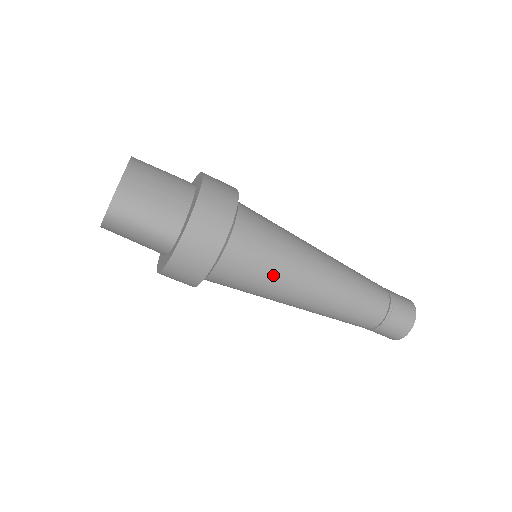
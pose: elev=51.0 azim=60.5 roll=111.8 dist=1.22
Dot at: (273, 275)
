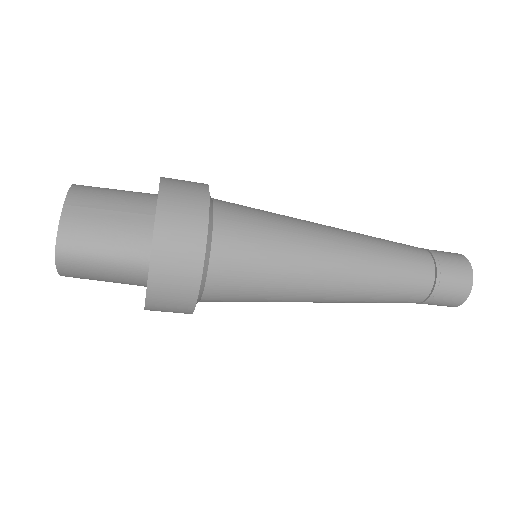
Dot at: (280, 269)
